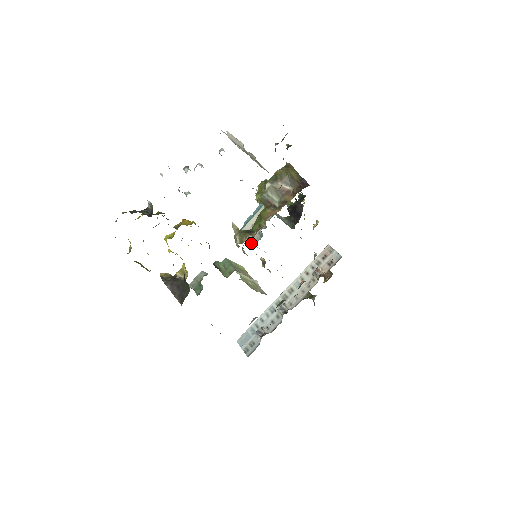
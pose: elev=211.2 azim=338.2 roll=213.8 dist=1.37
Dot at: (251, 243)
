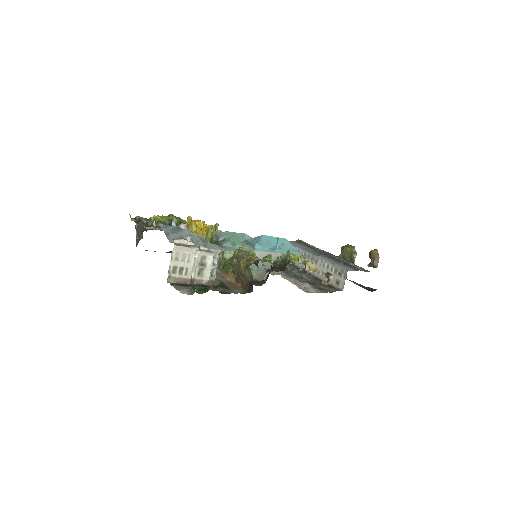
Dot at: occluded
